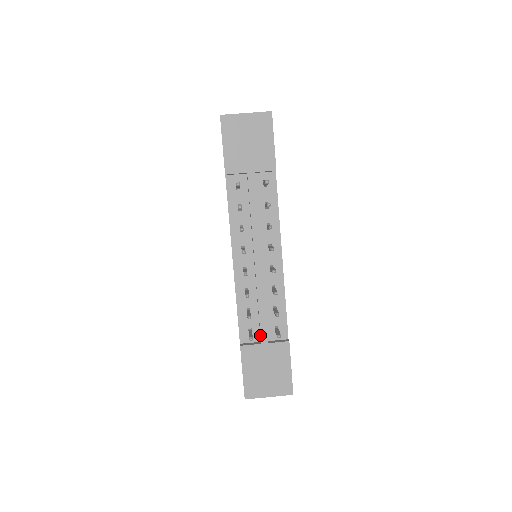
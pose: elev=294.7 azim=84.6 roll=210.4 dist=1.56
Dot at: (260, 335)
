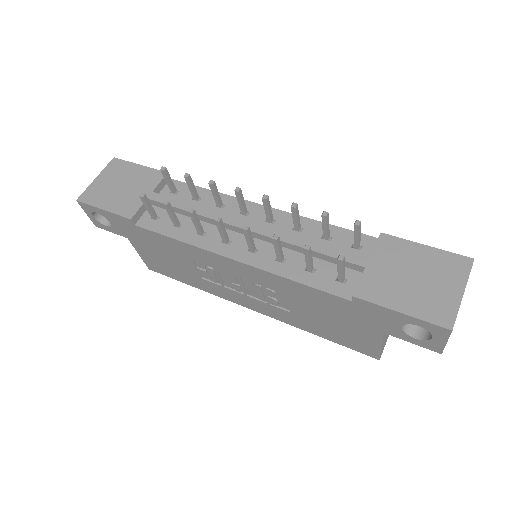
Dot at: (351, 264)
